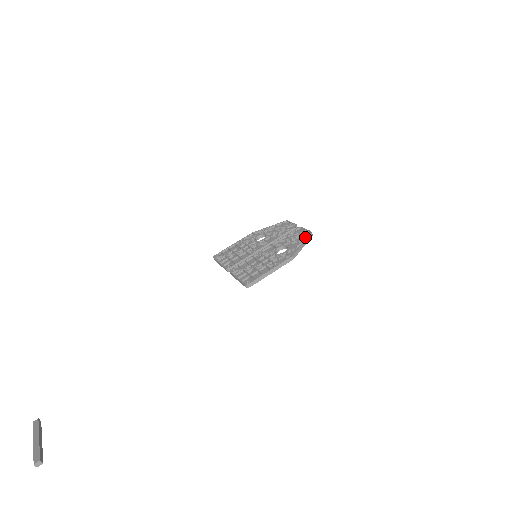
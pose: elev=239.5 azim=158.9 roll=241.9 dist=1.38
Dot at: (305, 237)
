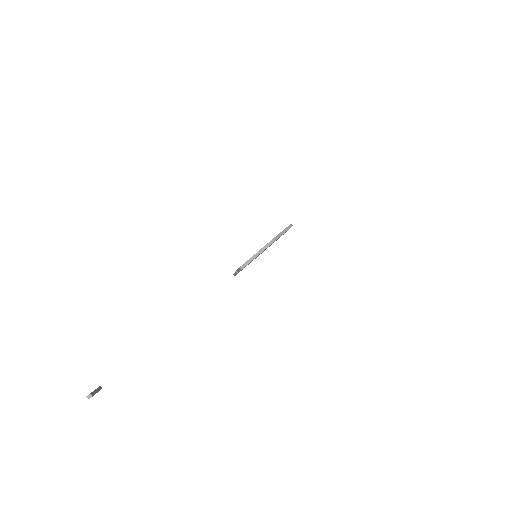
Dot at: occluded
